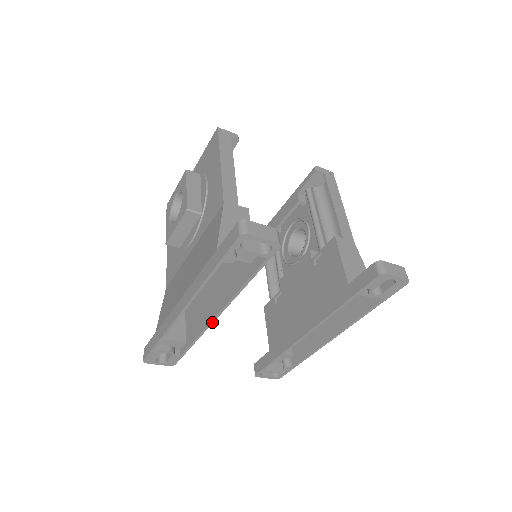
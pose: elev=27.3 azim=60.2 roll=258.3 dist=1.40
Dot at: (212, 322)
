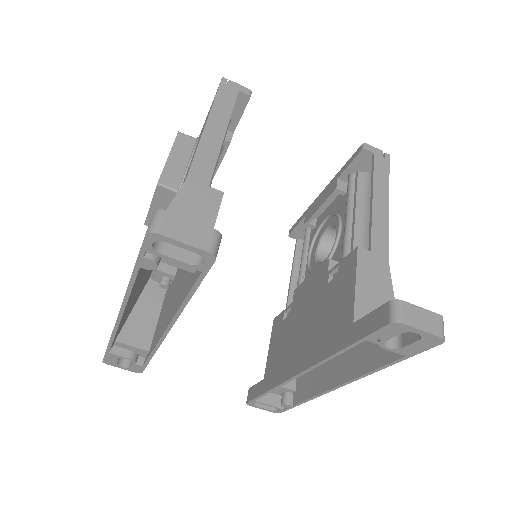
Dot at: (163, 337)
